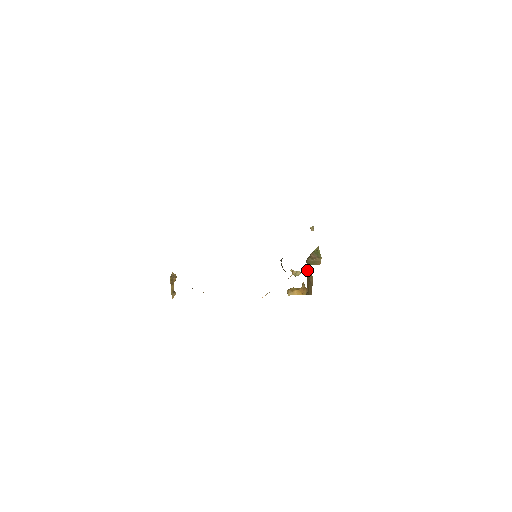
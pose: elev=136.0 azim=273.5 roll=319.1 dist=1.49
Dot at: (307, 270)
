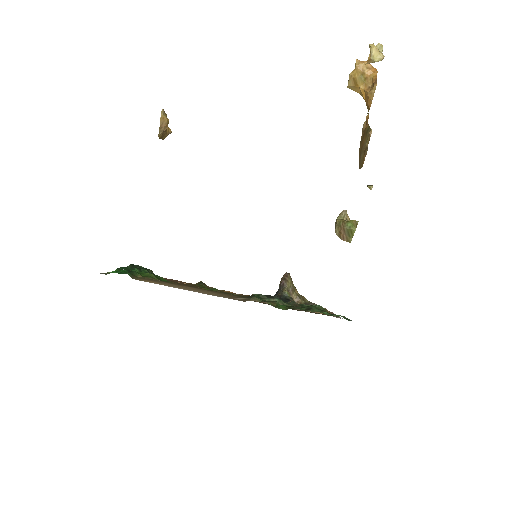
Dot at: (369, 131)
